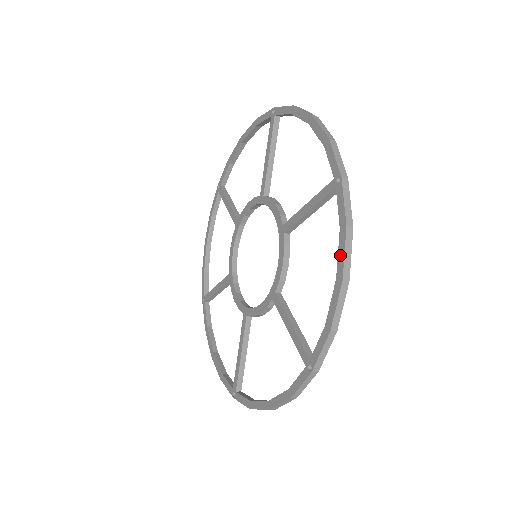
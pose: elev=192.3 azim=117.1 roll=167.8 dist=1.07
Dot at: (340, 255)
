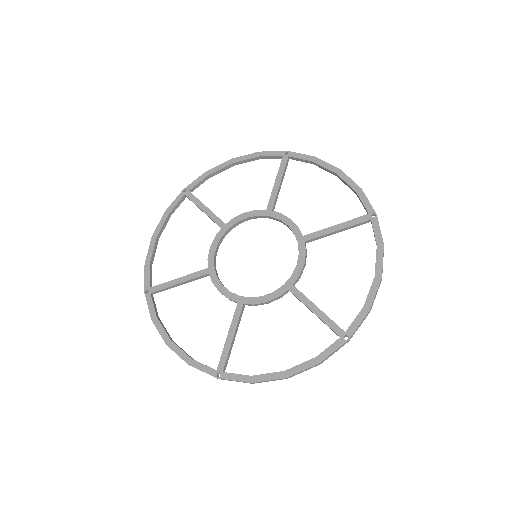
Dot at: (300, 367)
